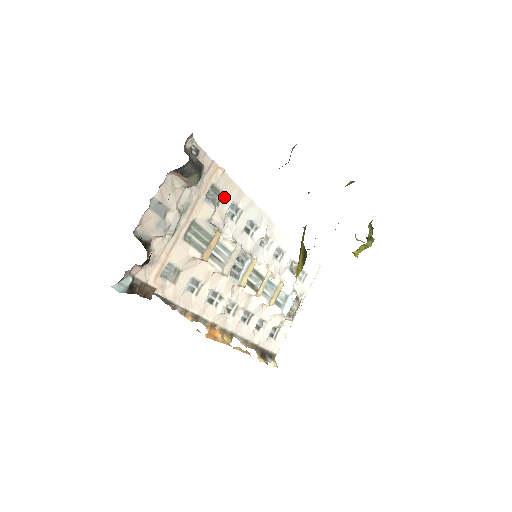
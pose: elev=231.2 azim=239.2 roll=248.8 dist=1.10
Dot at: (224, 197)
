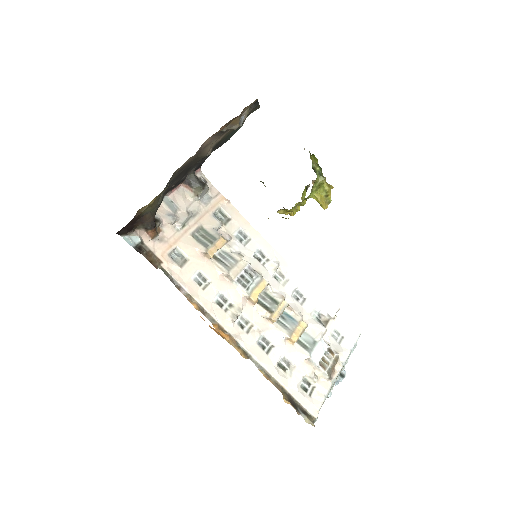
Dot at: (231, 222)
